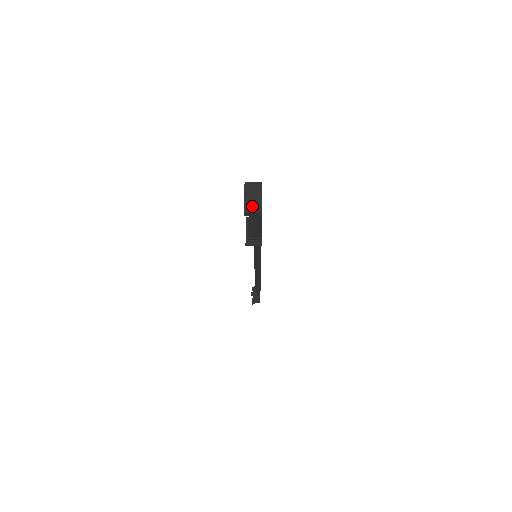
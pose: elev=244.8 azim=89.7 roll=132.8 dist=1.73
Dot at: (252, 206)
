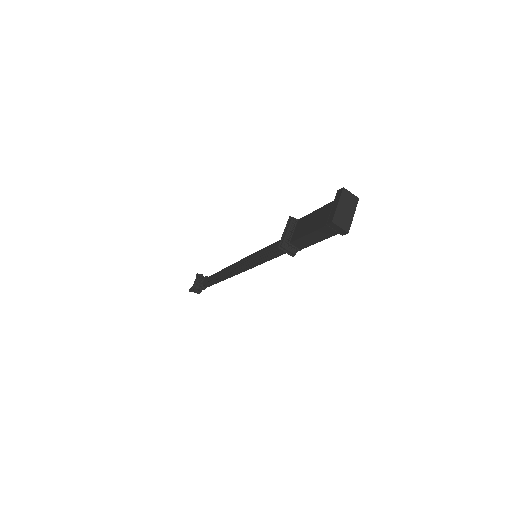
Dot at: (342, 219)
